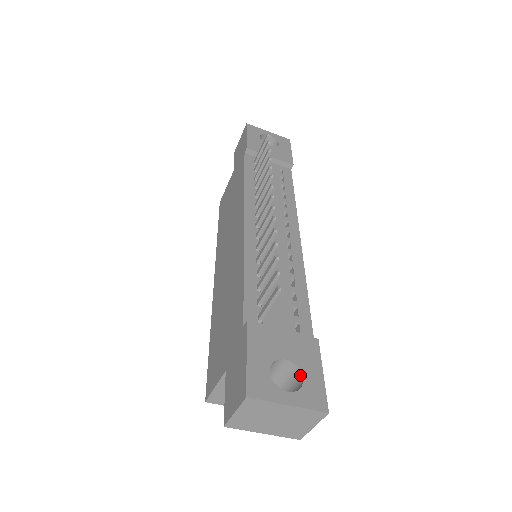
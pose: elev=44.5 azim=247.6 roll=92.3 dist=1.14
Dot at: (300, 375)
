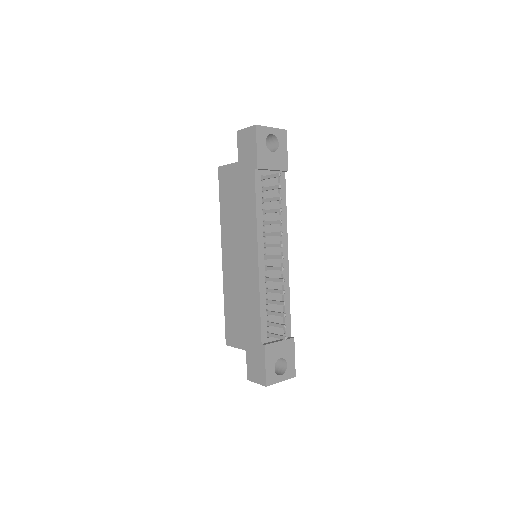
Dot at: (285, 362)
